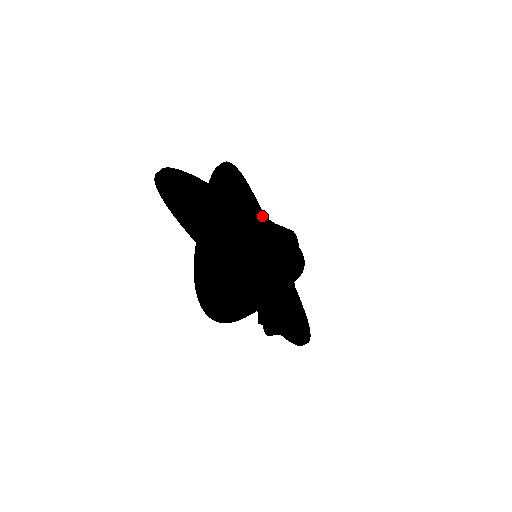
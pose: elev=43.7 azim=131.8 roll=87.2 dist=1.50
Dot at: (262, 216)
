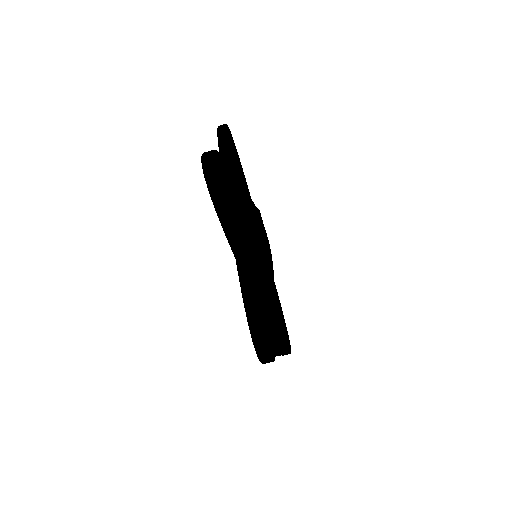
Dot at: (250, 198)
